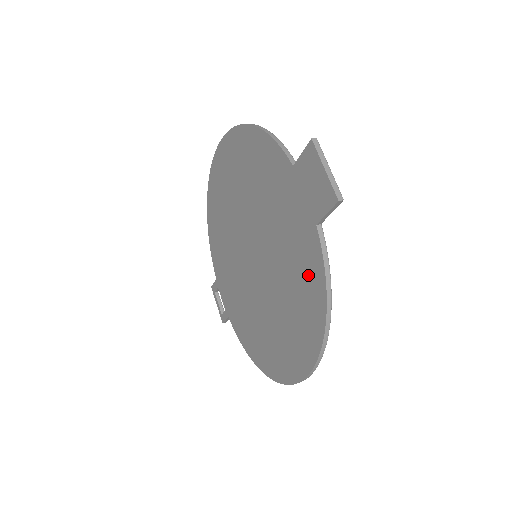
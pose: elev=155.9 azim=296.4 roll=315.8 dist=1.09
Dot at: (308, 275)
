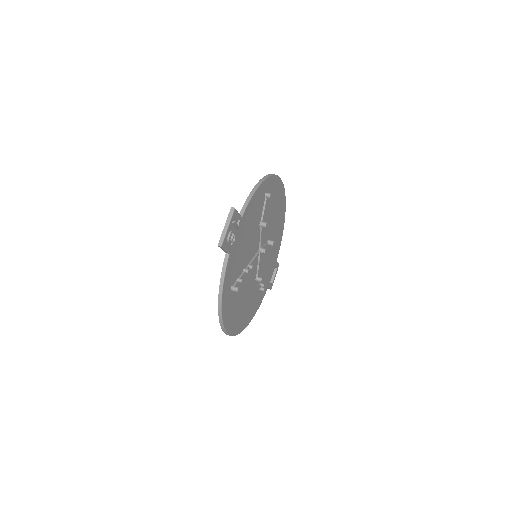
Dot at: occluded
